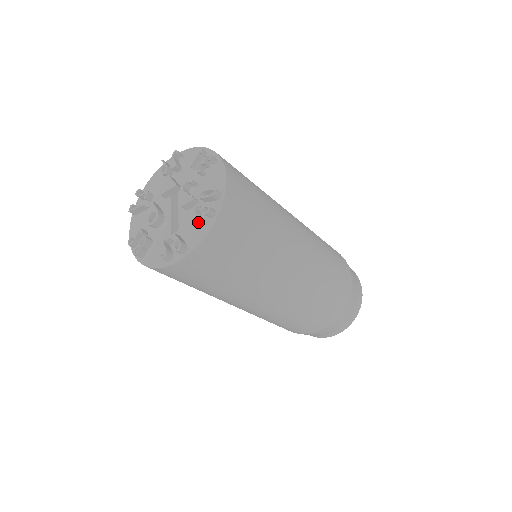
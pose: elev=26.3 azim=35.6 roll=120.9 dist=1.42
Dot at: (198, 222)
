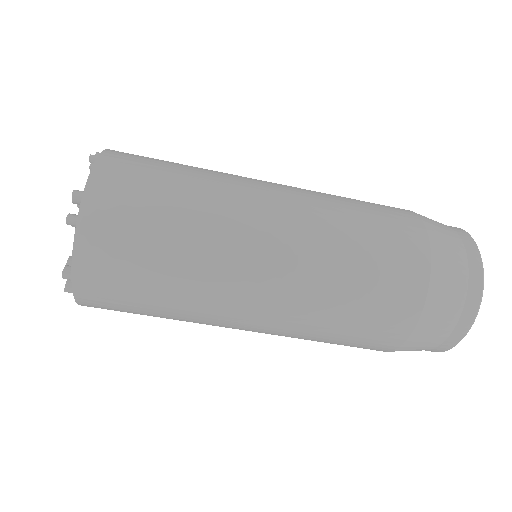
Dot at: occluded
